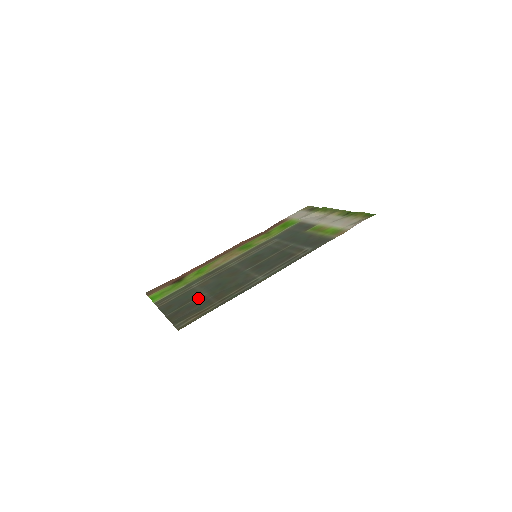
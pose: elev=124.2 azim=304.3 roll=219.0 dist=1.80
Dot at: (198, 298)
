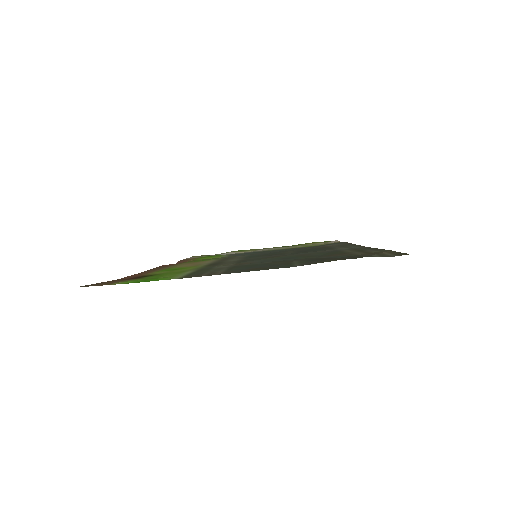
Dot at: occluded
